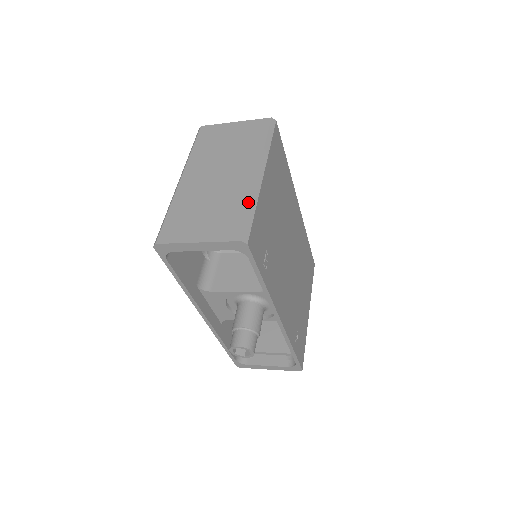
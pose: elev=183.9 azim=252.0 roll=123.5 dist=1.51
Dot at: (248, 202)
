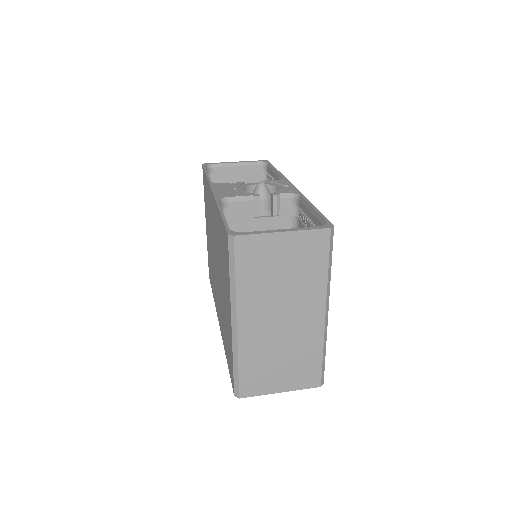
Dot at: (321, 350)
